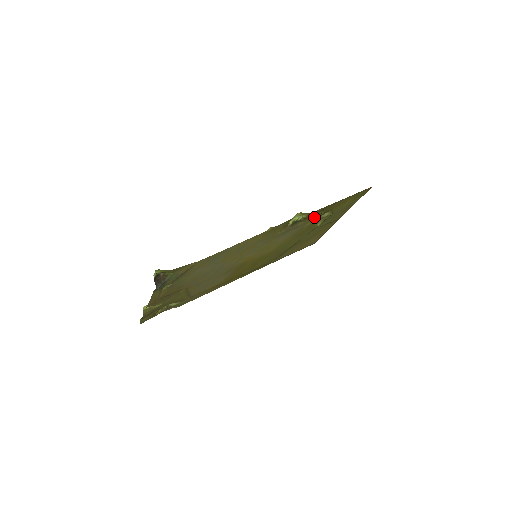
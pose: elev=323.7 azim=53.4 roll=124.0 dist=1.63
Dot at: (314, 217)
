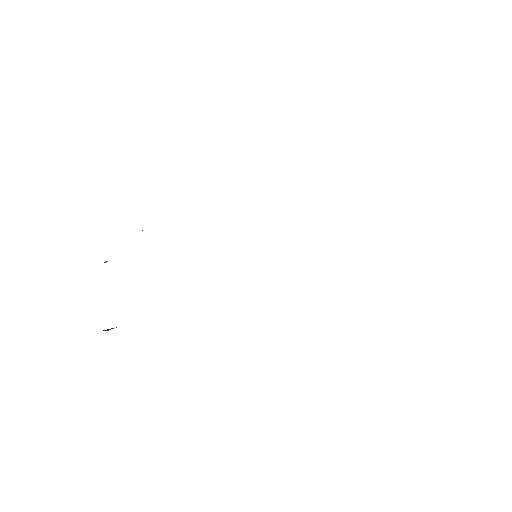
Dot at: occluded
